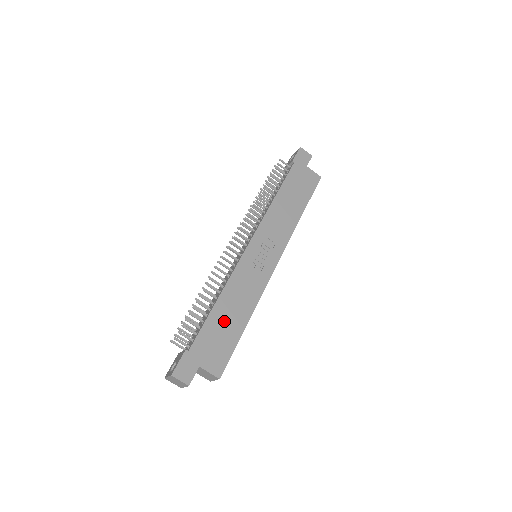
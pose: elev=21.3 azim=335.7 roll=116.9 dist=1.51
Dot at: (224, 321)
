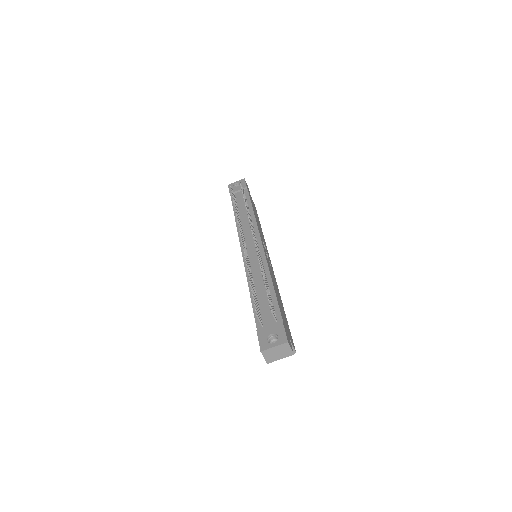
Dot at: (280, 303)
